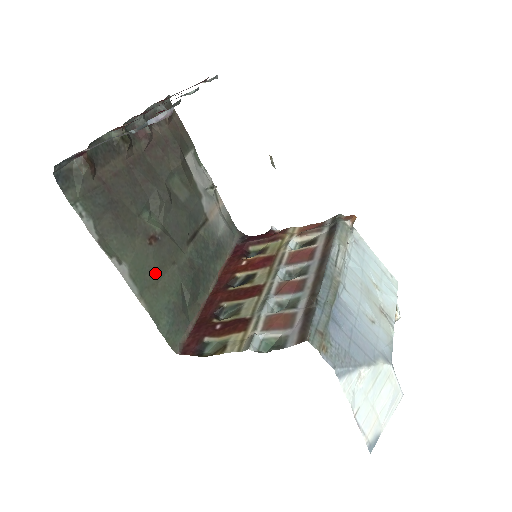
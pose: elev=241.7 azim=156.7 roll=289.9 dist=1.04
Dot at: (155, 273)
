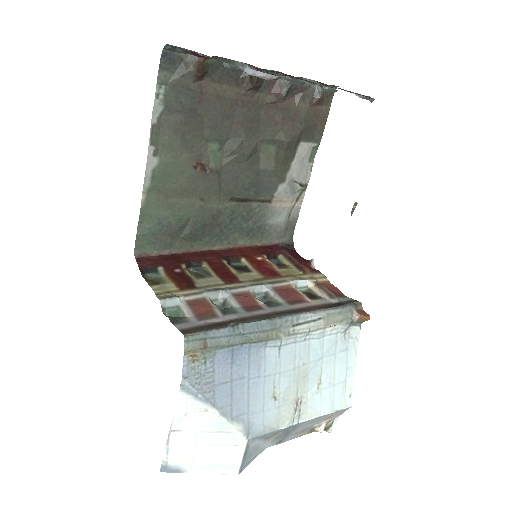
Dot at: (177, 189)
